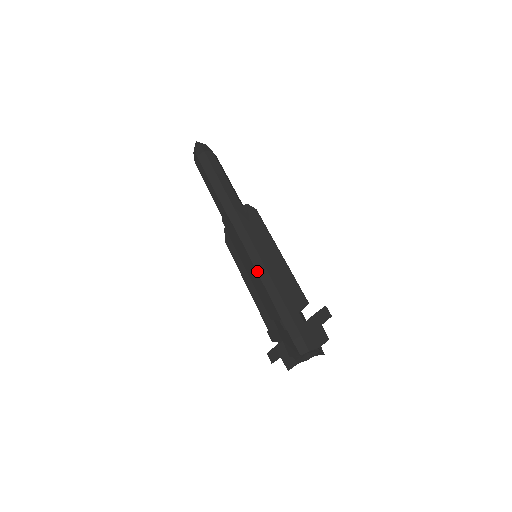
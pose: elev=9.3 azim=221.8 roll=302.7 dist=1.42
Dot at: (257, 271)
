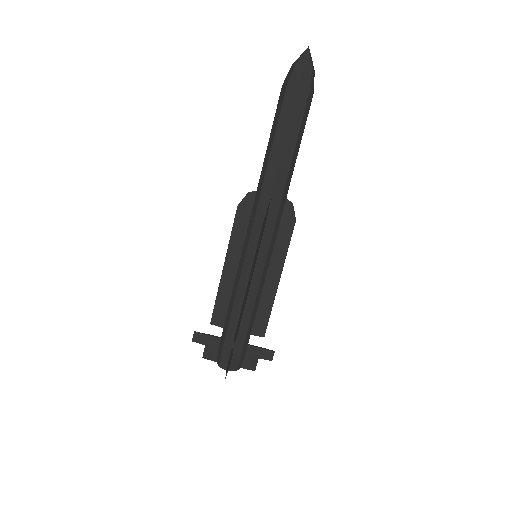
Dot at: (251, 284)
